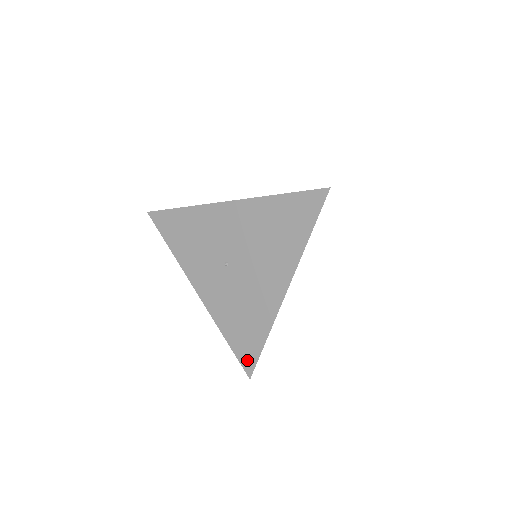
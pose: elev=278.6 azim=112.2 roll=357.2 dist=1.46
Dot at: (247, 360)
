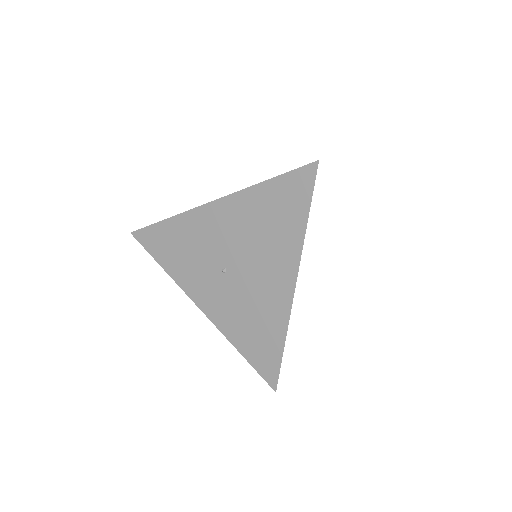
Dot at: (268, 372)
